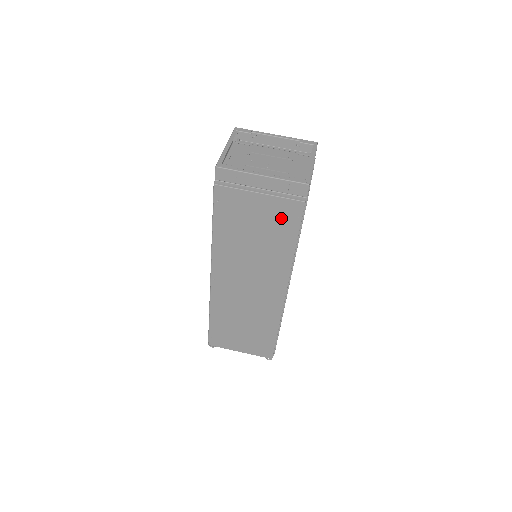
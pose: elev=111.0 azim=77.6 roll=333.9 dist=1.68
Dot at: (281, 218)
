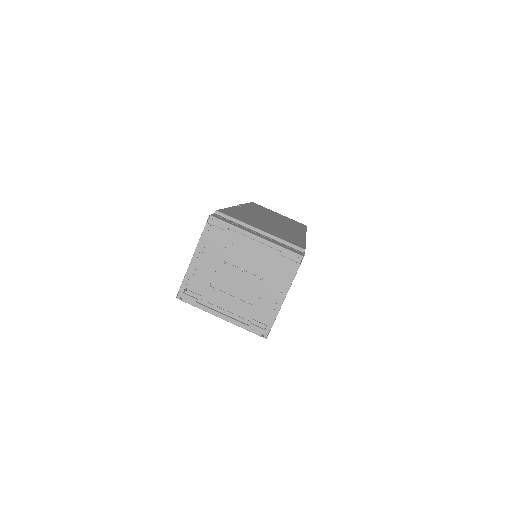
Dot at: occluded
